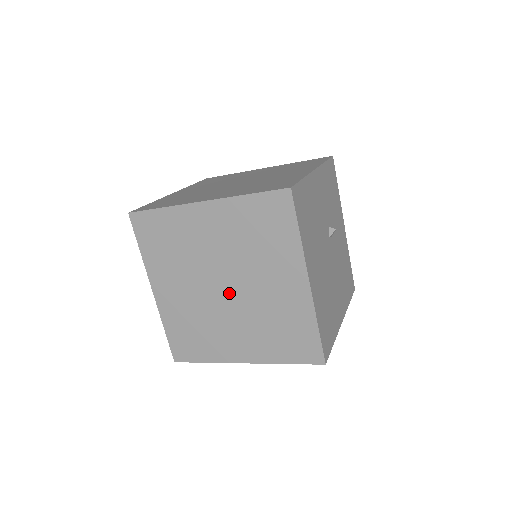
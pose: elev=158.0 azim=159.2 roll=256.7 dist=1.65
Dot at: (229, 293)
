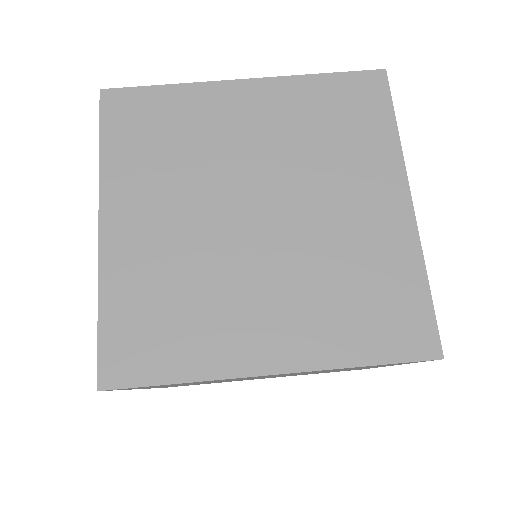
Dot at: (264, 223)
